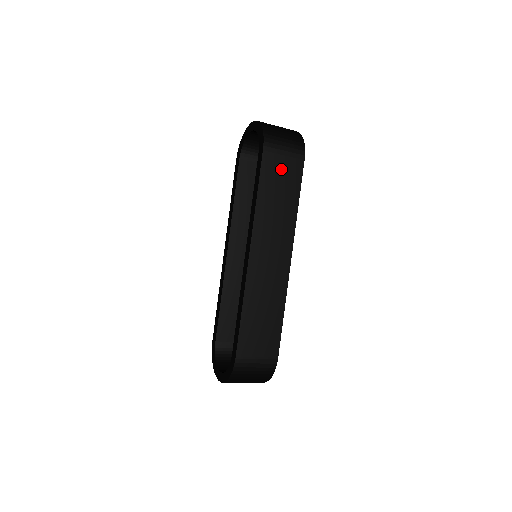
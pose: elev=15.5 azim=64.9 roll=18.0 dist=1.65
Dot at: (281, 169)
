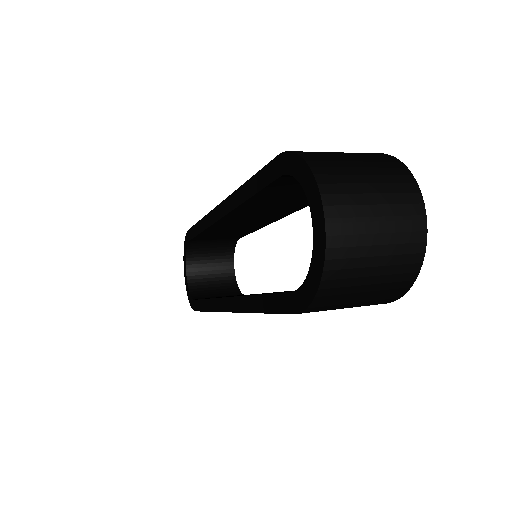
Dot at: occluded
